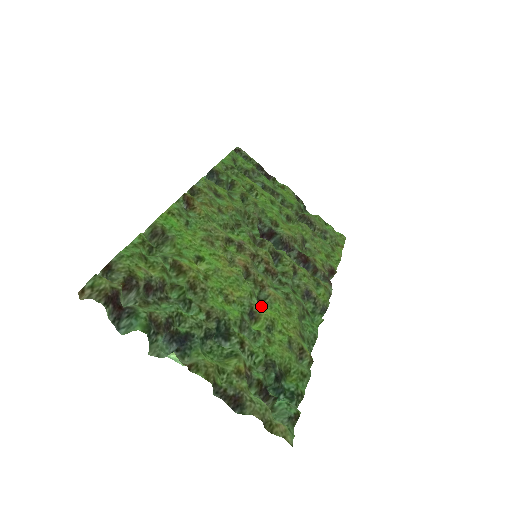
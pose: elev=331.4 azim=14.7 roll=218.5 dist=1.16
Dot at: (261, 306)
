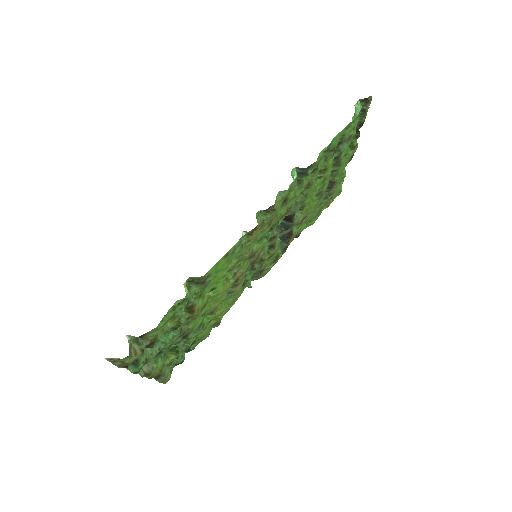
Dot at: (221, 307)
